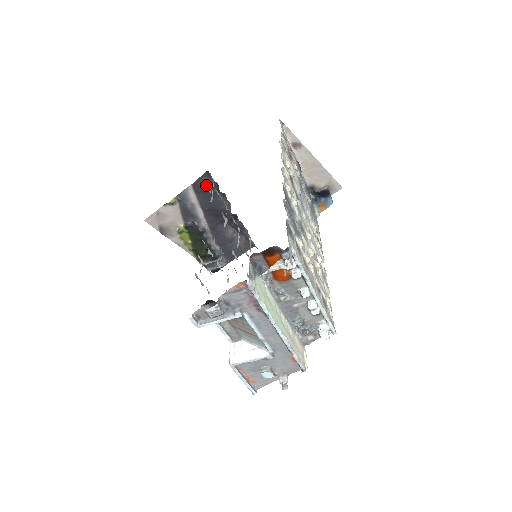
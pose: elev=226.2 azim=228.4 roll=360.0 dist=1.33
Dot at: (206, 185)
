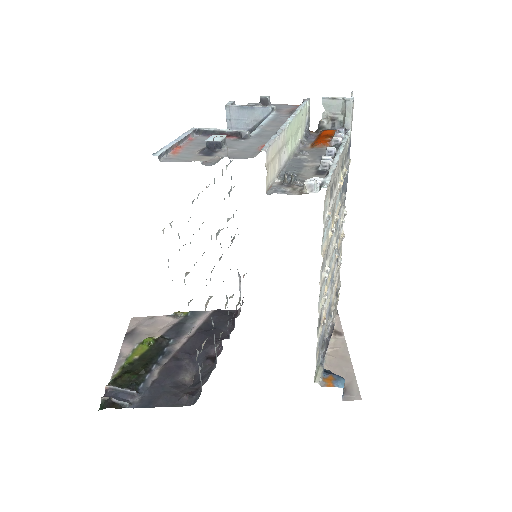
Dot at: (226, 316)
